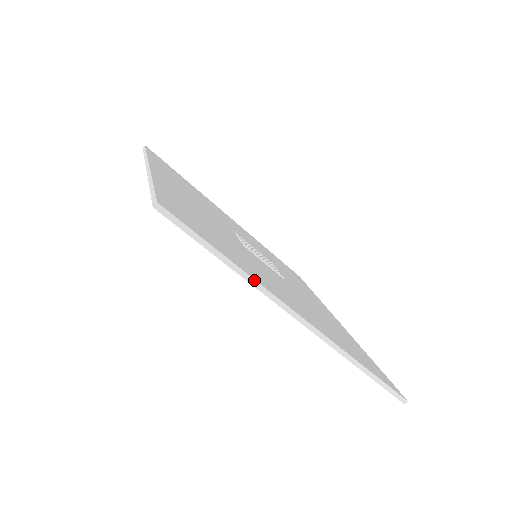
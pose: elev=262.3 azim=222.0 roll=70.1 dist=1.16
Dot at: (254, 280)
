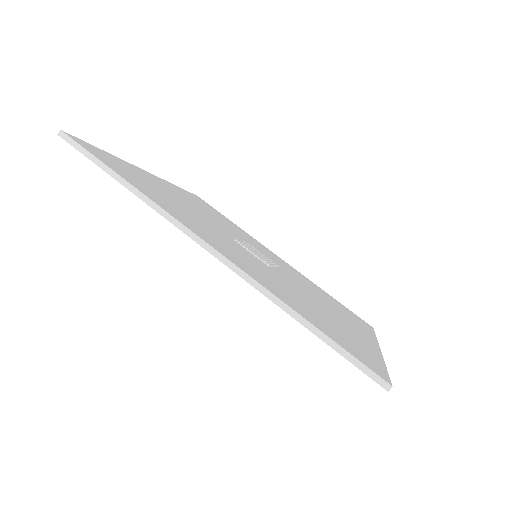
Dot at: (383, 359)
